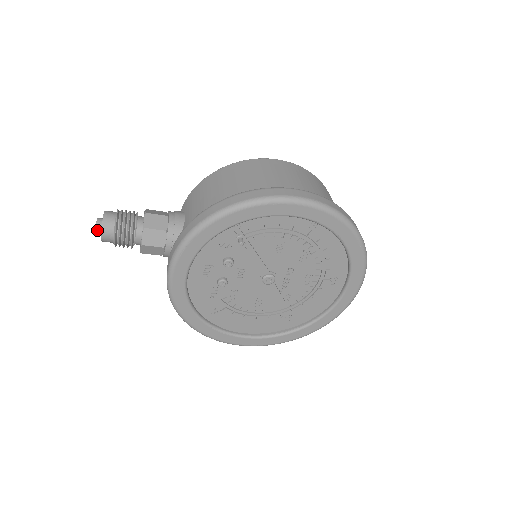
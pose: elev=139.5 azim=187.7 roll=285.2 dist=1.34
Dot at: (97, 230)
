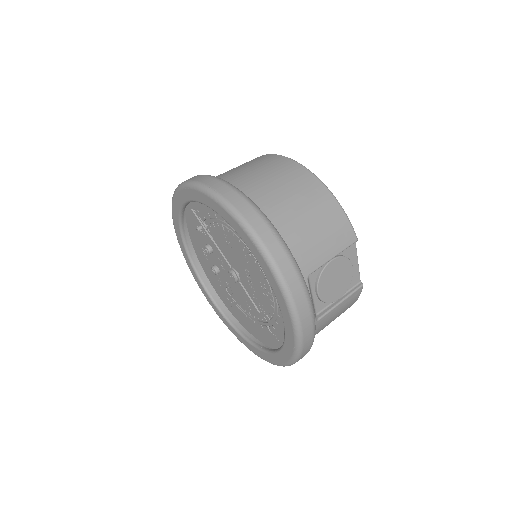
Dot at: occluded
